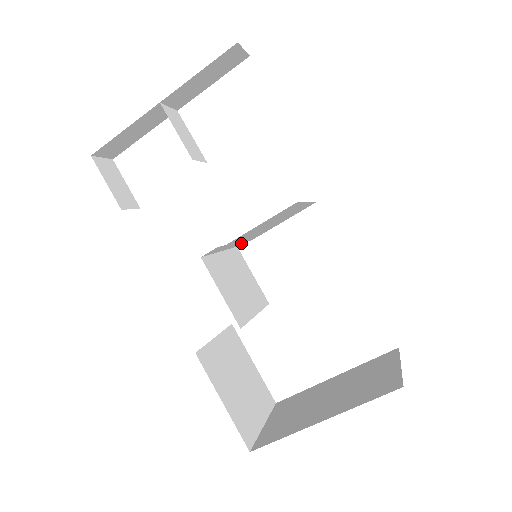
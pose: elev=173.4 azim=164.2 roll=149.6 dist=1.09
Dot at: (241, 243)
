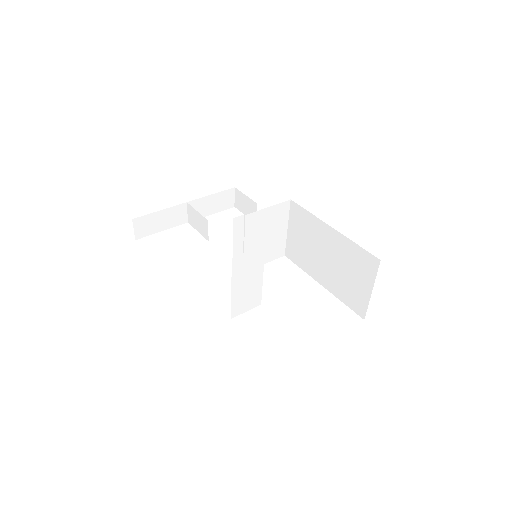
Dot at: occluded
